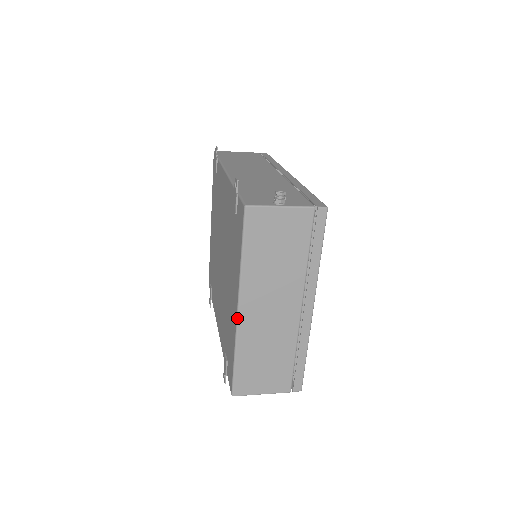
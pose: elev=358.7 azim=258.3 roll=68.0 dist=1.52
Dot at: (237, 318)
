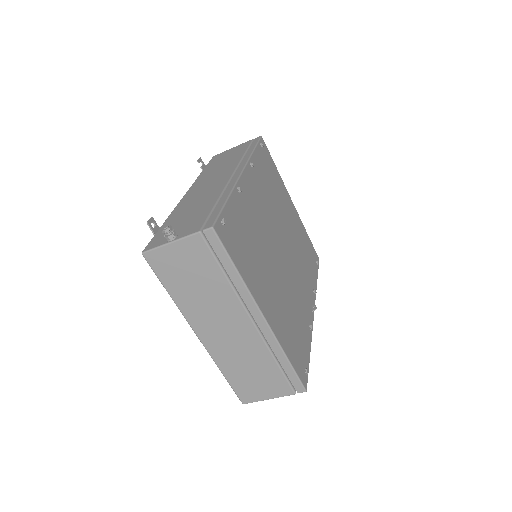
Dot at: (201, 342)
